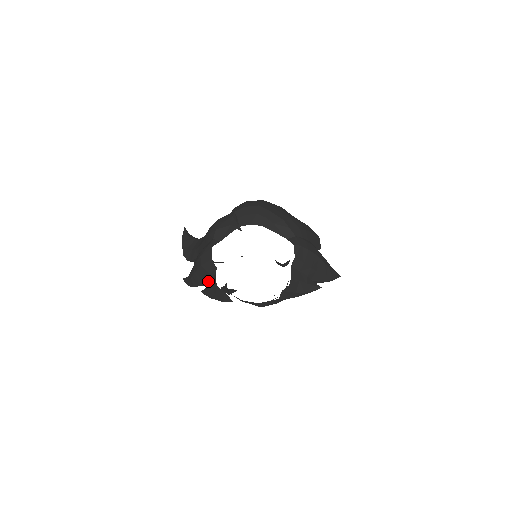
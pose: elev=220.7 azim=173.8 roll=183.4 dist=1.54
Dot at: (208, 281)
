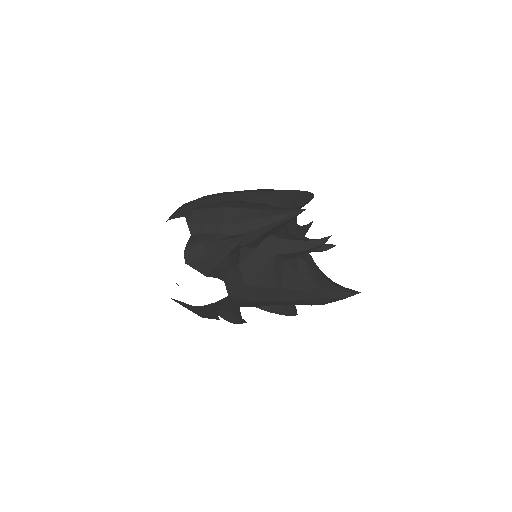
Dot at: occluded
